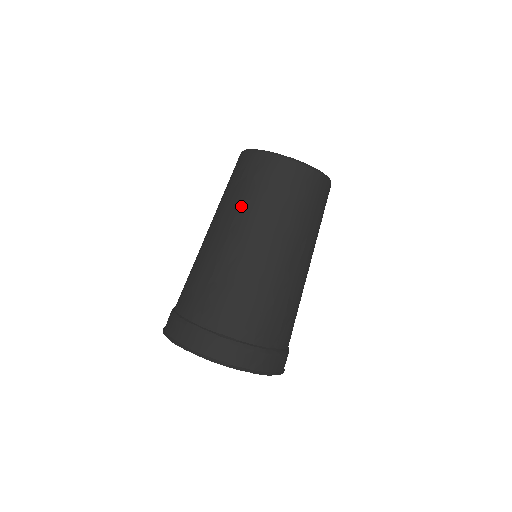
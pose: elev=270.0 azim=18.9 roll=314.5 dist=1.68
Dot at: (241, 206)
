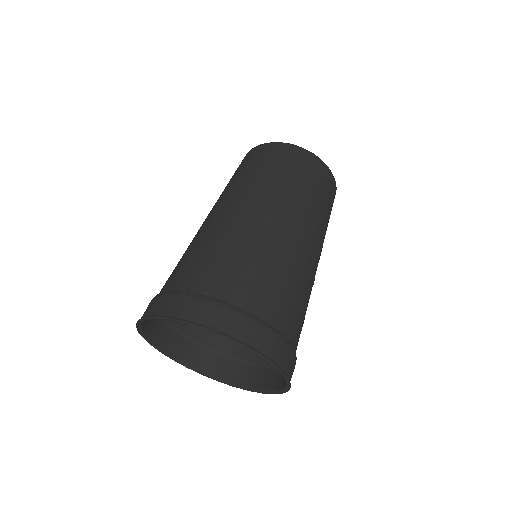
Dot at: occluded
